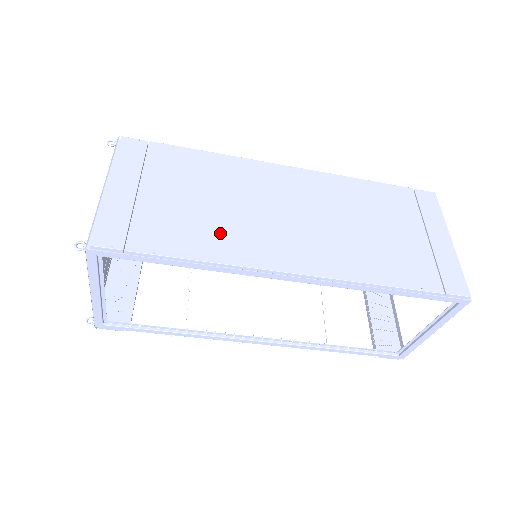
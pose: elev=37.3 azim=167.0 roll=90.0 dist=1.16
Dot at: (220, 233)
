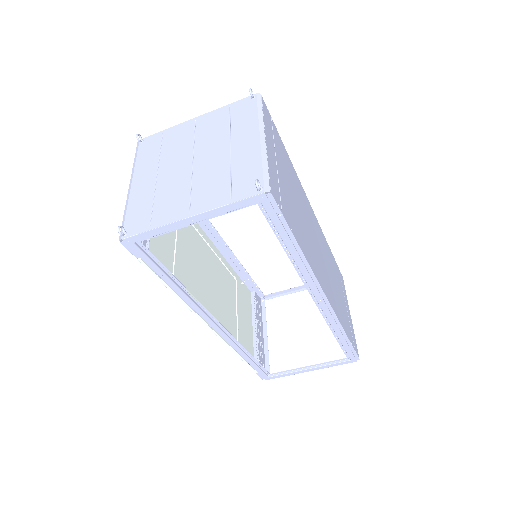
Dot at: (305, 238)
